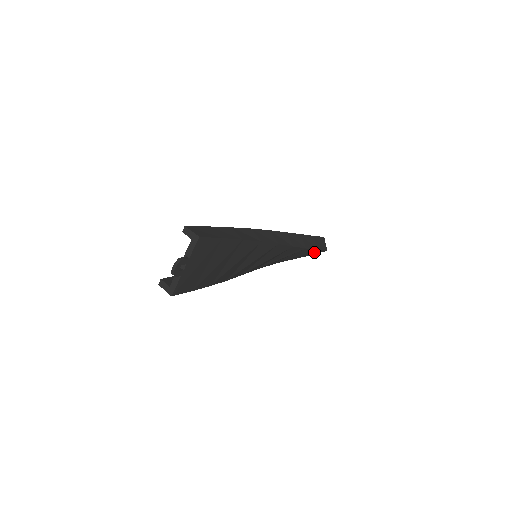
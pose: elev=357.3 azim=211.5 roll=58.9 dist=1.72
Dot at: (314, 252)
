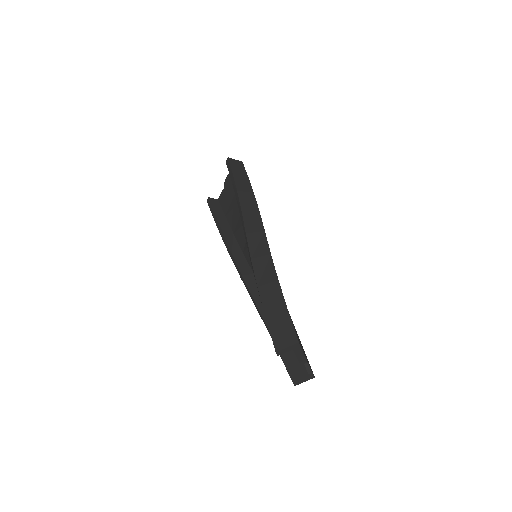
Dot at: occluded
